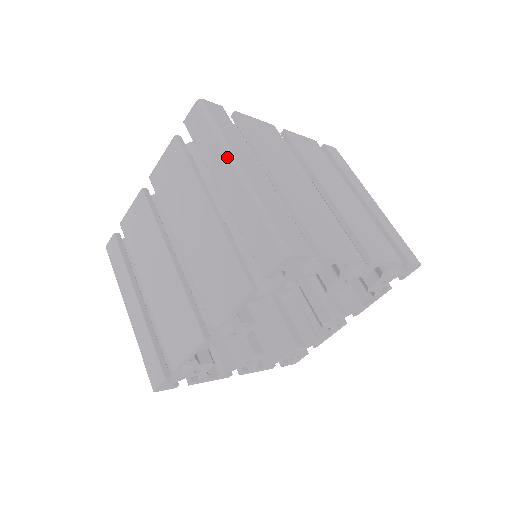
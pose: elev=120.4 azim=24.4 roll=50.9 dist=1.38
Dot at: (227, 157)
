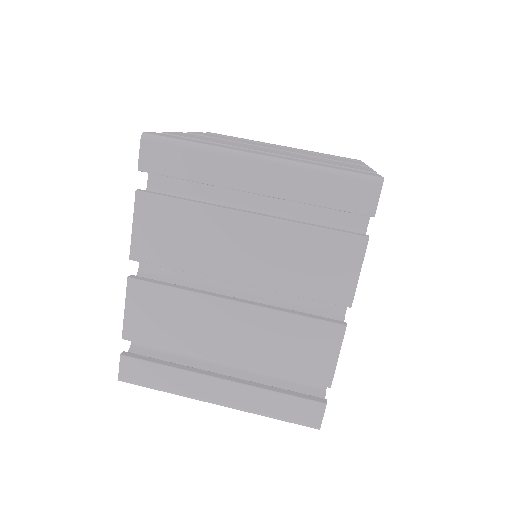
Dot at: (236, 157)
